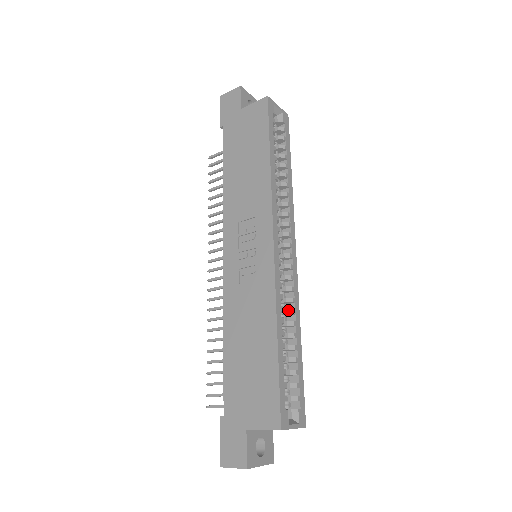
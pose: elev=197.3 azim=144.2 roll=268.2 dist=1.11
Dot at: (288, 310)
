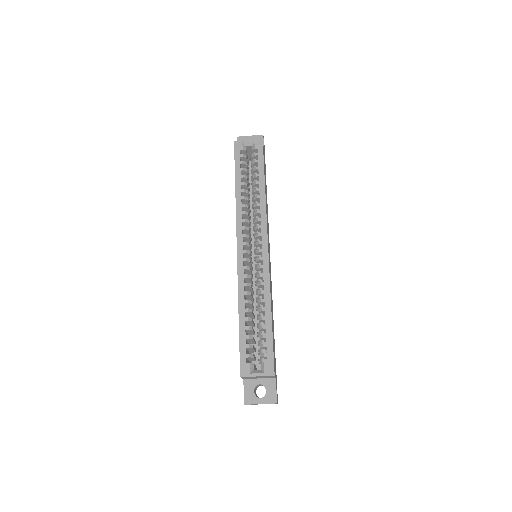
Dot at: (258, 292)
